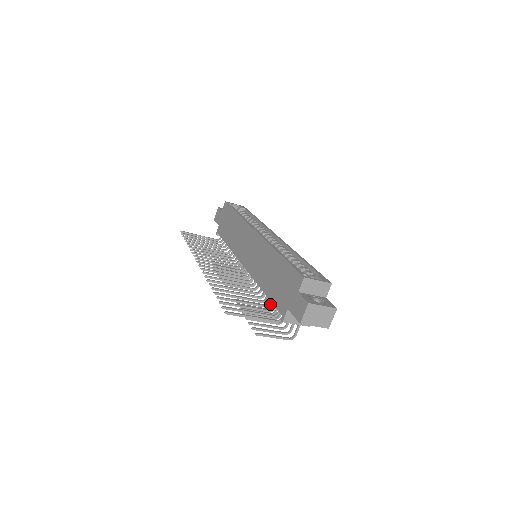
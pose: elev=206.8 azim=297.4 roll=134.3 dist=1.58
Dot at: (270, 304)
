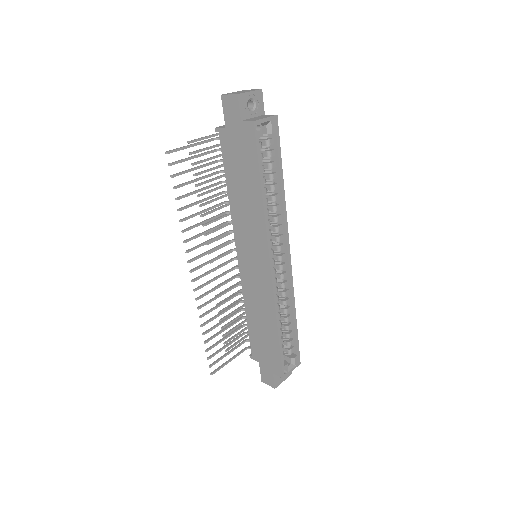
Dot at: (247, 326)
